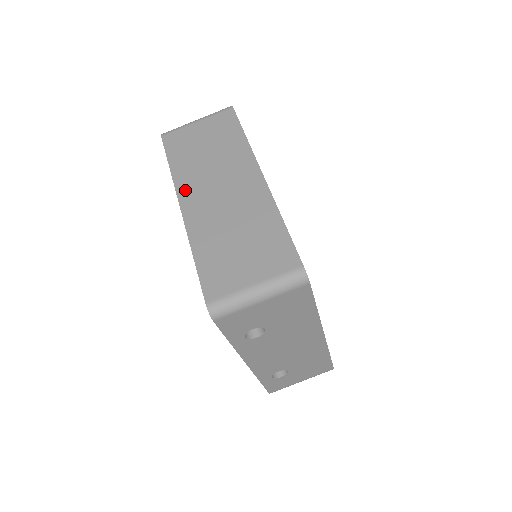
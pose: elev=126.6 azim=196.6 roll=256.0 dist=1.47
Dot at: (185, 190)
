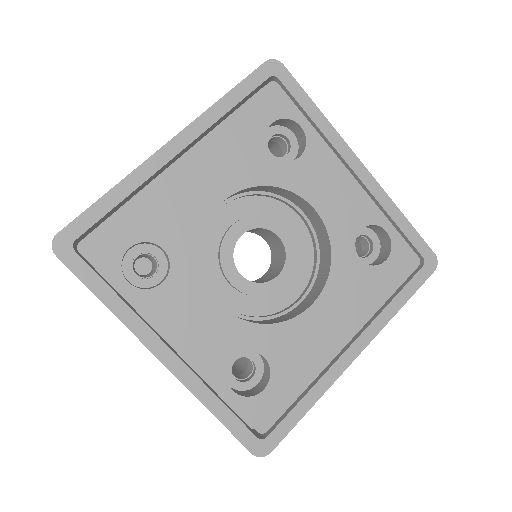
Dot at: occluded
